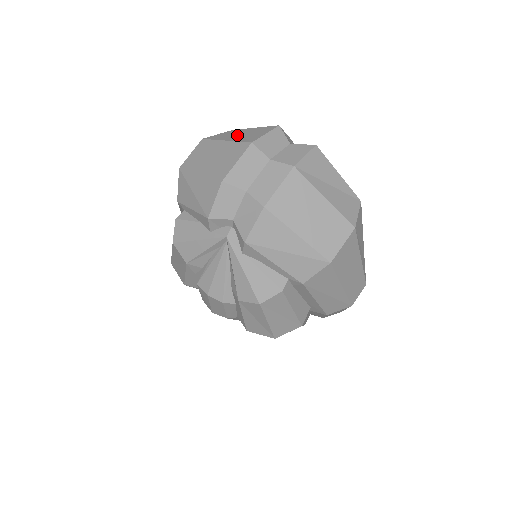
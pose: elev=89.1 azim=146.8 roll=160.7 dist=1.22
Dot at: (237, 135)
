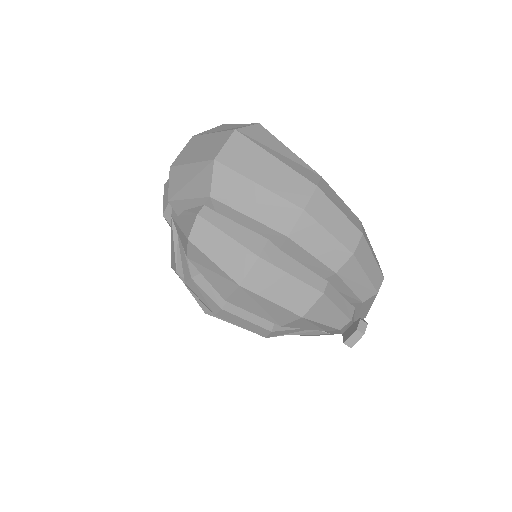
Dot at: occluded
